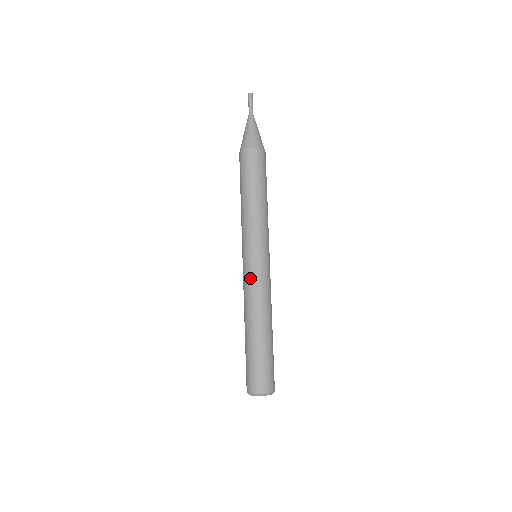
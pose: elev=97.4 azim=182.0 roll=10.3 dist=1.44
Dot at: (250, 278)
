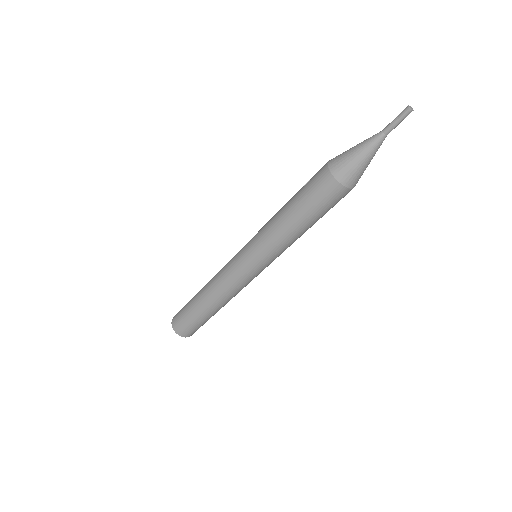
Dot at: (245, 283)
